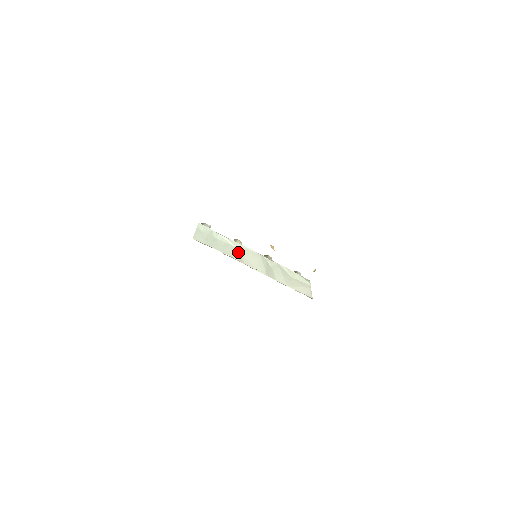
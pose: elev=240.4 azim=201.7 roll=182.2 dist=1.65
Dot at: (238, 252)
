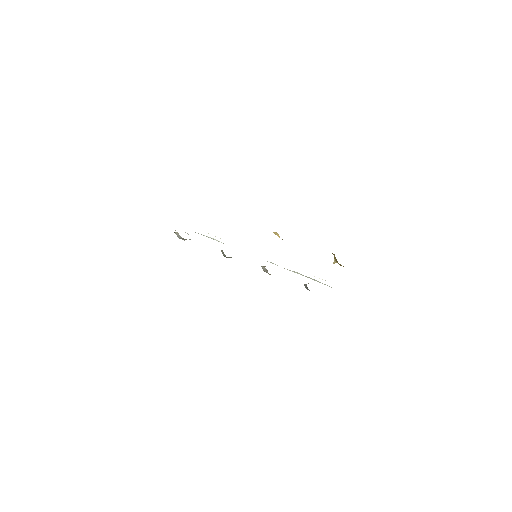
Dot at: occluded
